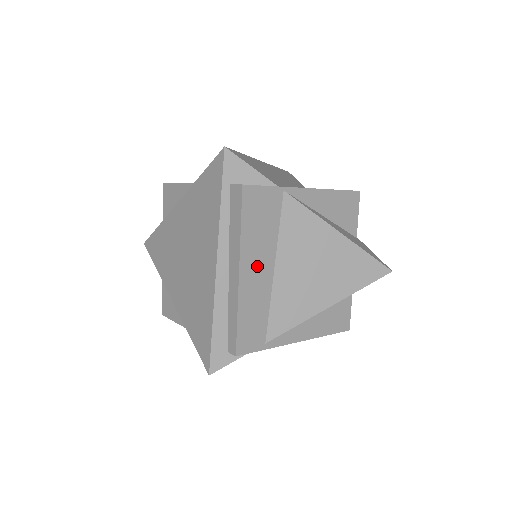
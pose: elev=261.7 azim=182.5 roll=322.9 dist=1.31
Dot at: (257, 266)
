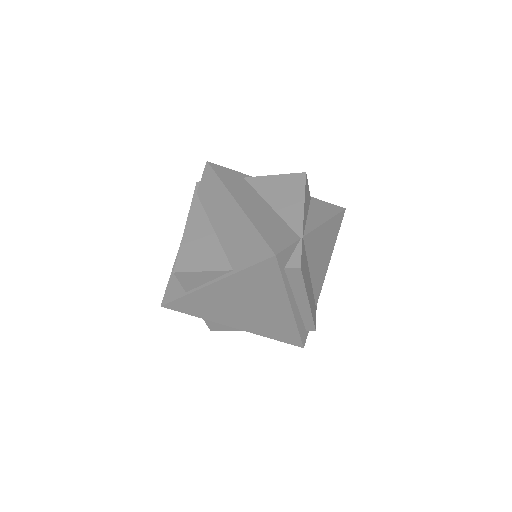
Dot at: (309, 287)
